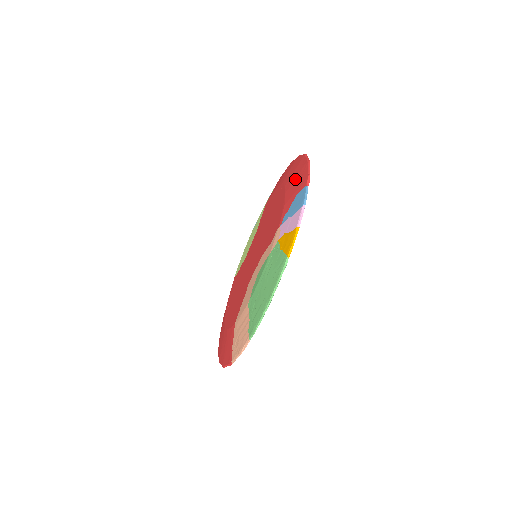
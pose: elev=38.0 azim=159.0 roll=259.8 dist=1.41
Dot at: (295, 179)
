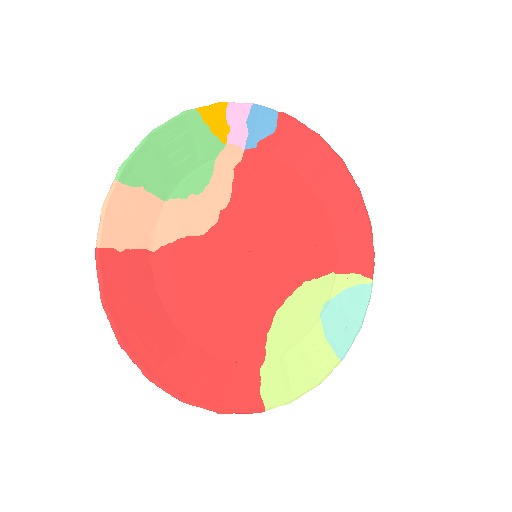
Dot at: (303, 154)
